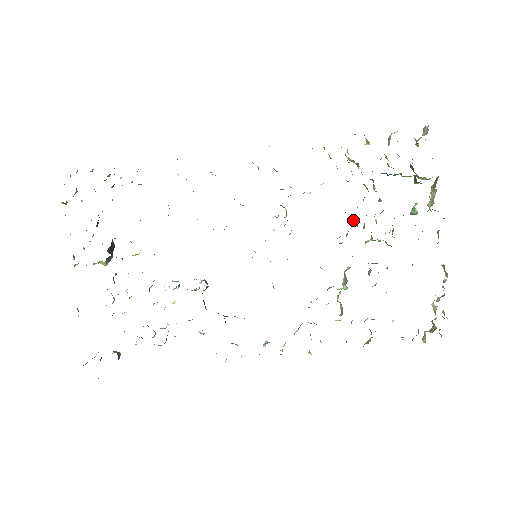
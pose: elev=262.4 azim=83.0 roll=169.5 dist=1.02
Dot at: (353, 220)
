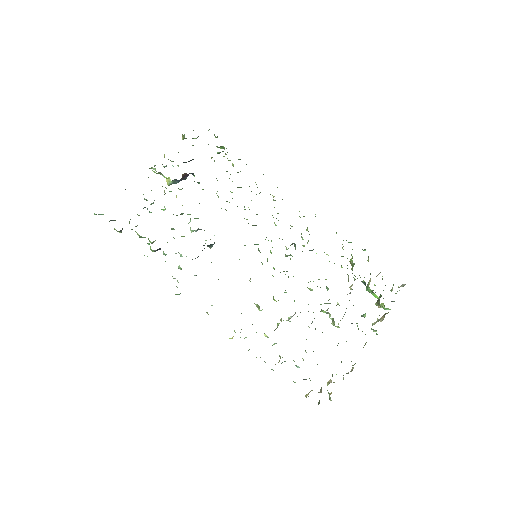
Dot at: (327, 288)
